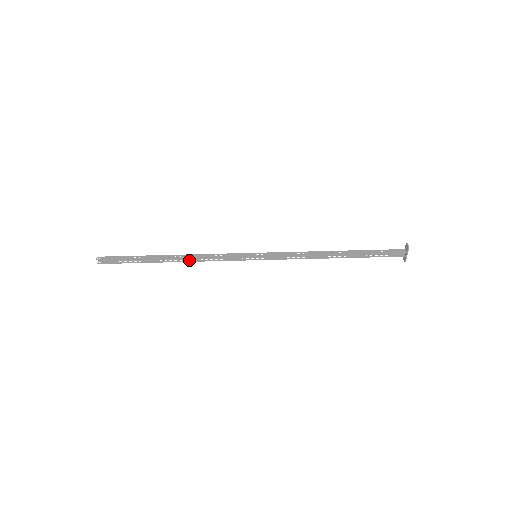
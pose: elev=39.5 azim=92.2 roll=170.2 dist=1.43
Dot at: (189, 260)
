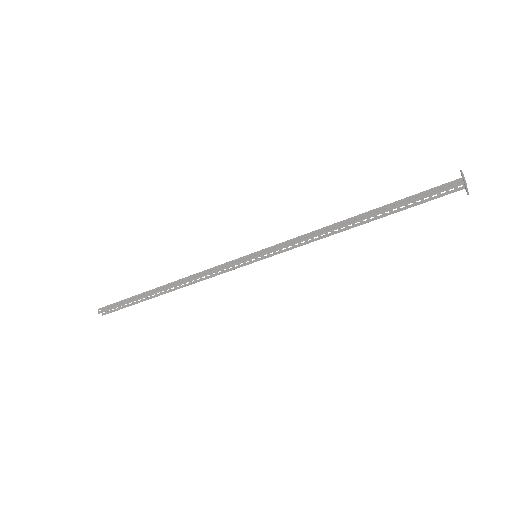
Dot at: (185, 284)
